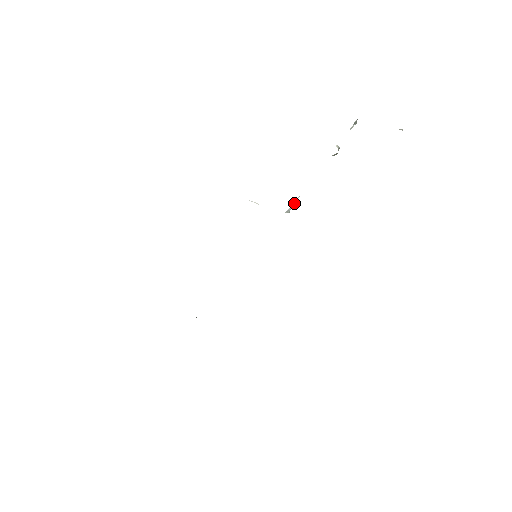
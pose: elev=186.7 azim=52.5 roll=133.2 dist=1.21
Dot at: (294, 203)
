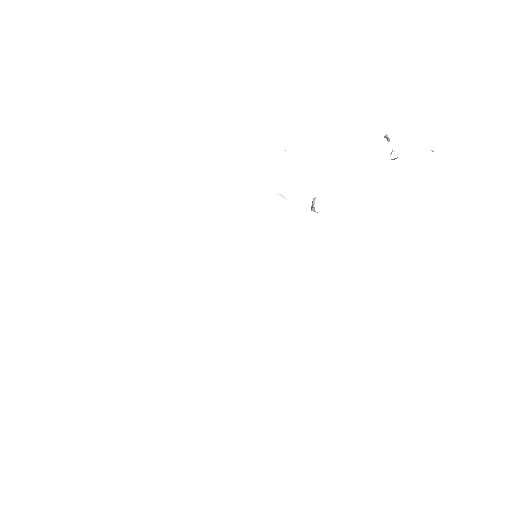
Dot at: occluded
